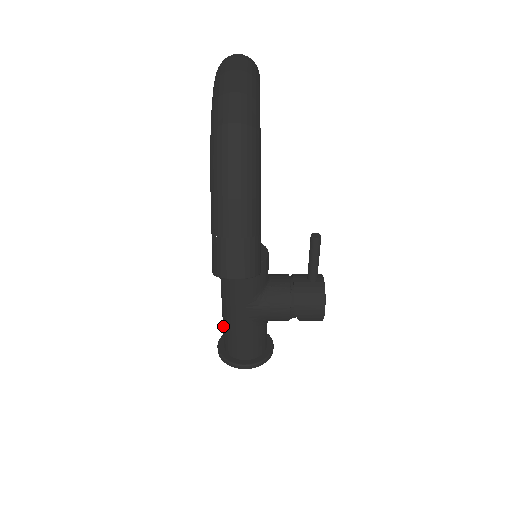
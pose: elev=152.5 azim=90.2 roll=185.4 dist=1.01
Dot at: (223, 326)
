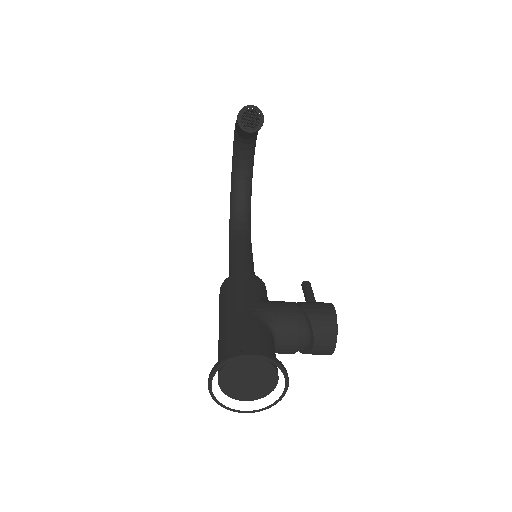
Dot at: (219, 344)
